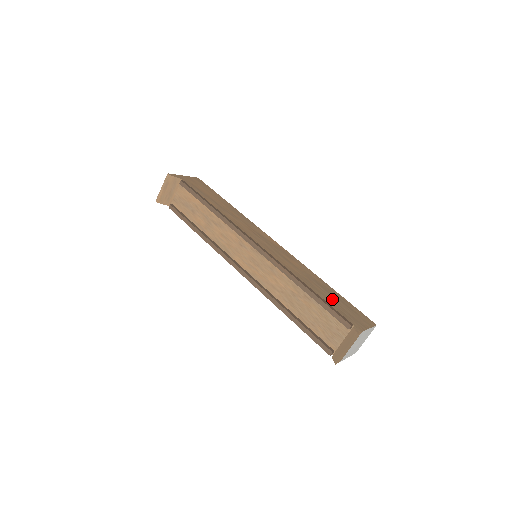
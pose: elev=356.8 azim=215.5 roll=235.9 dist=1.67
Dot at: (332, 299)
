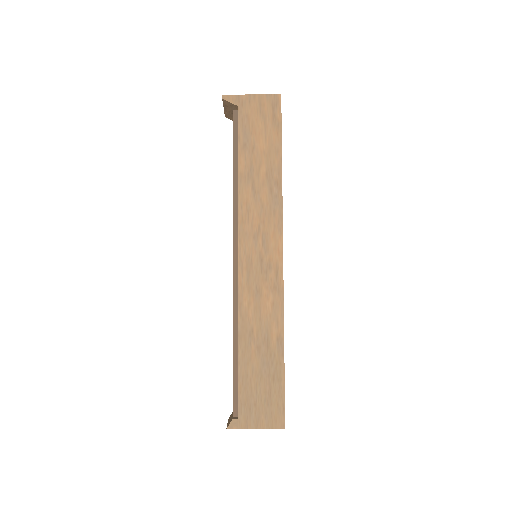
Dot at: (256, 372)
